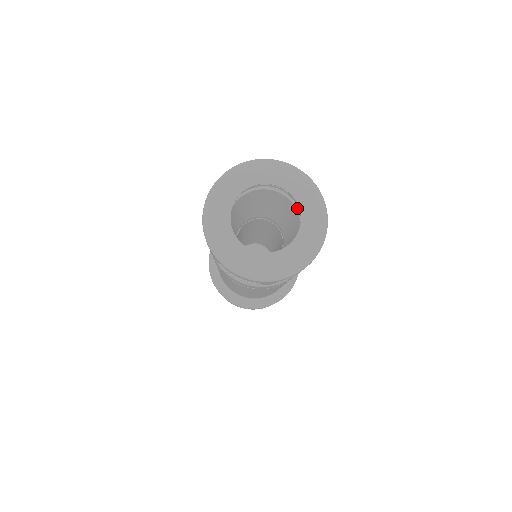
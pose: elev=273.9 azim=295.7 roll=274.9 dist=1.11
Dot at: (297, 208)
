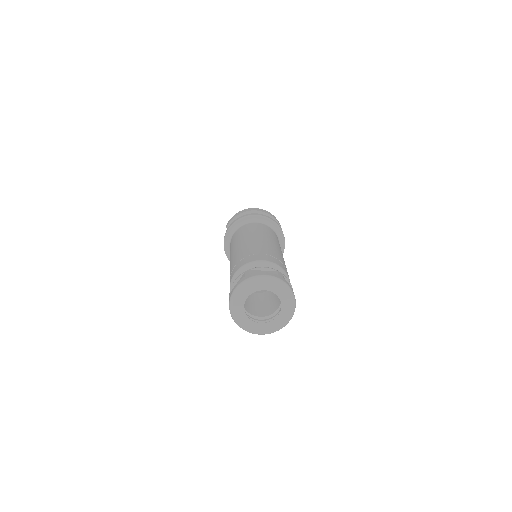
Dot at: occluded
